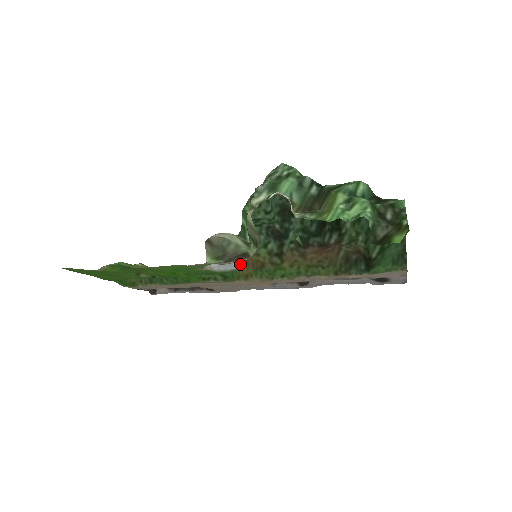
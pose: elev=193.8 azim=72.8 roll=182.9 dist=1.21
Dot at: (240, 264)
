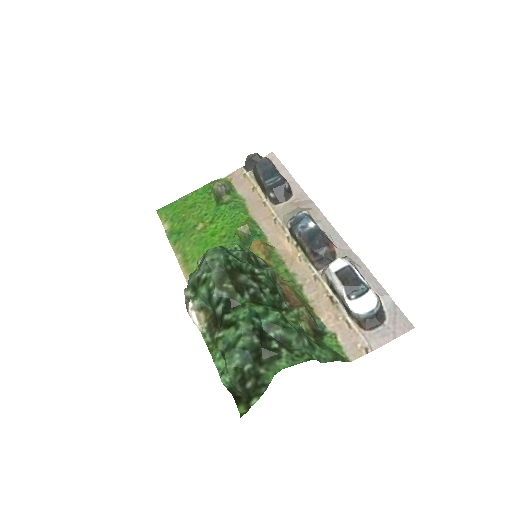
Dot at: occluded
